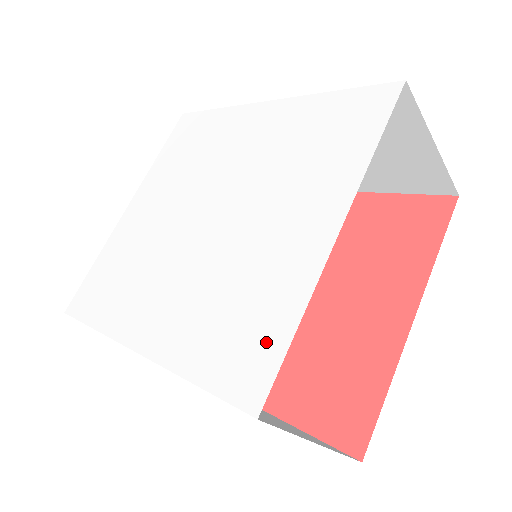
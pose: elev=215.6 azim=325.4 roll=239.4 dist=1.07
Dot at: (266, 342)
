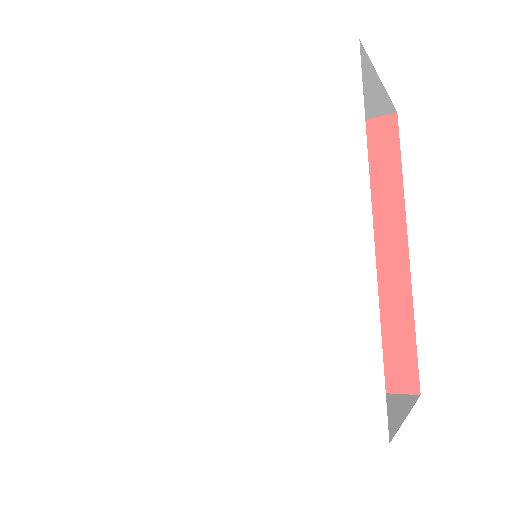
Dot at: (136, 396)
